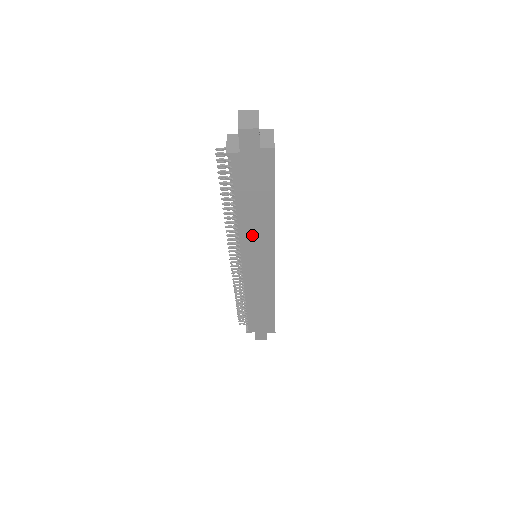
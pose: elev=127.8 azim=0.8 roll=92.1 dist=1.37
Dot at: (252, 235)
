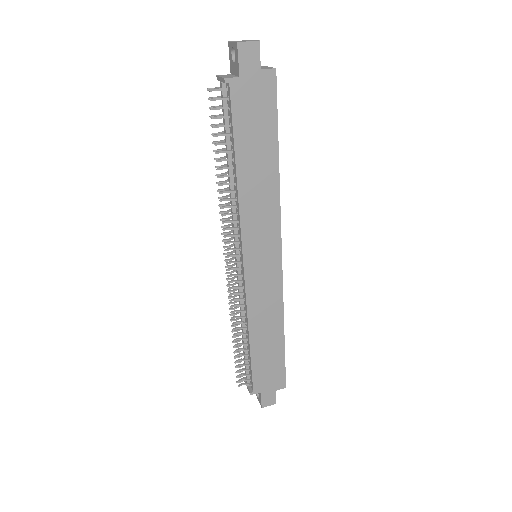
Dot at: (254, 210)
